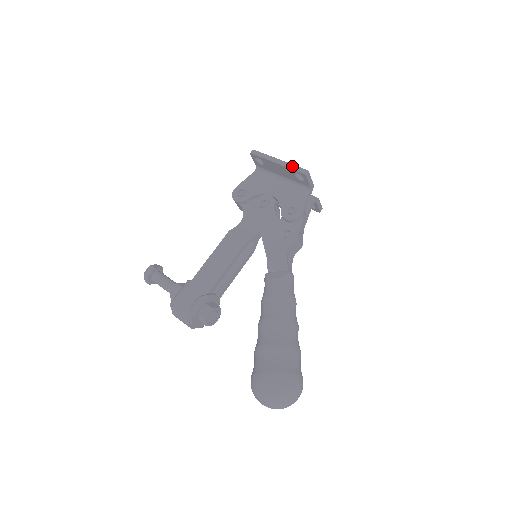
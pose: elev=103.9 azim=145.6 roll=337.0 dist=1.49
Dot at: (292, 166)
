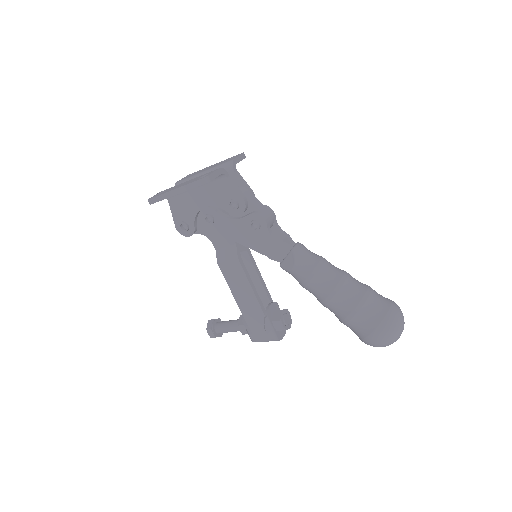
Dot at: (191, 185)
